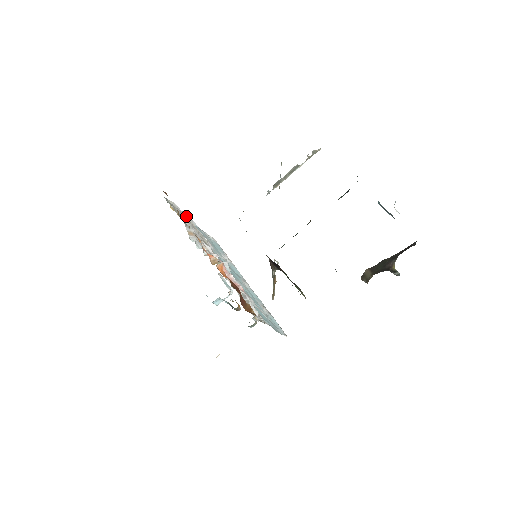
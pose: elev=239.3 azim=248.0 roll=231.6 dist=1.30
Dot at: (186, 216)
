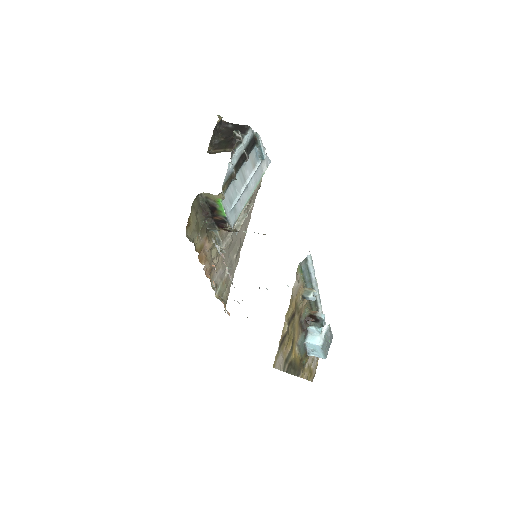
Dot at: occluded
